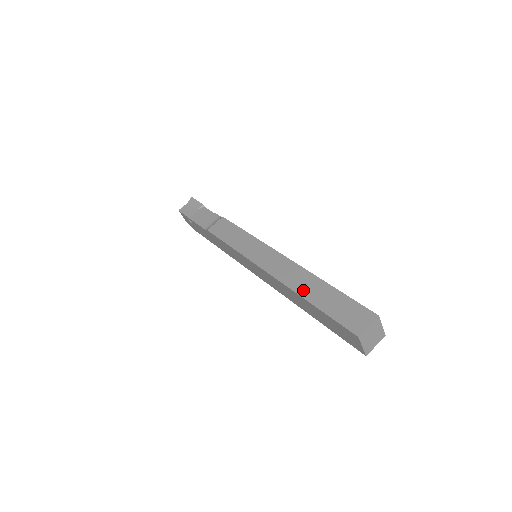
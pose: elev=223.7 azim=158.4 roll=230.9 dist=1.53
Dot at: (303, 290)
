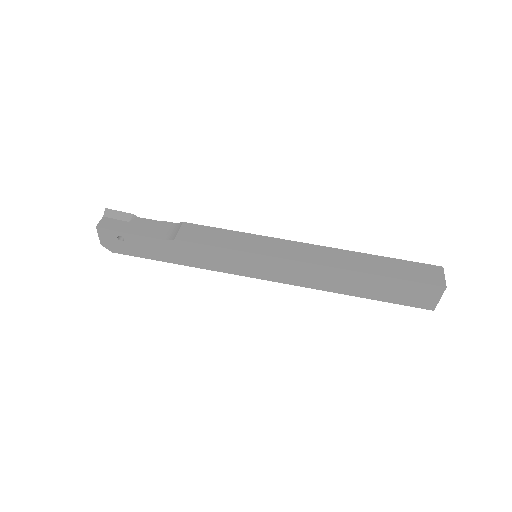
Dot at: (360, 267)
